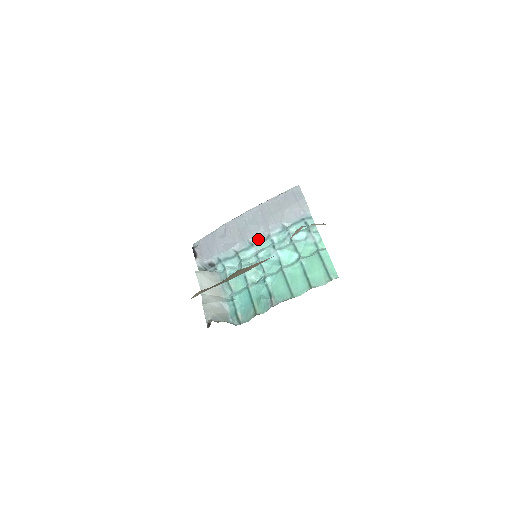
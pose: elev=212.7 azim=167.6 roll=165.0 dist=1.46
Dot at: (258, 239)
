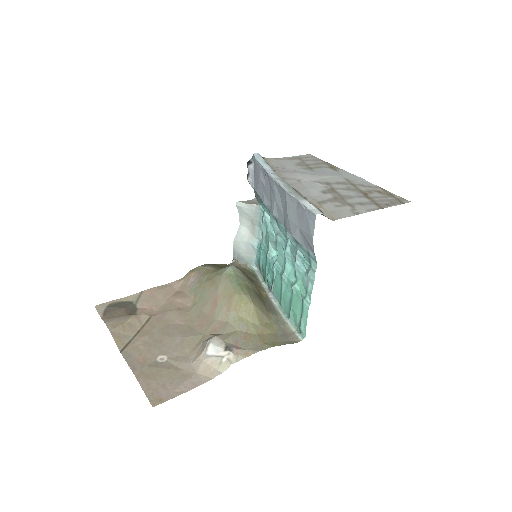
Dot at: (281, 222)
